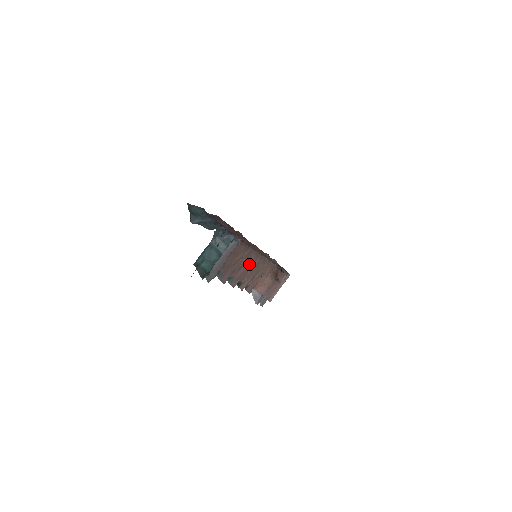
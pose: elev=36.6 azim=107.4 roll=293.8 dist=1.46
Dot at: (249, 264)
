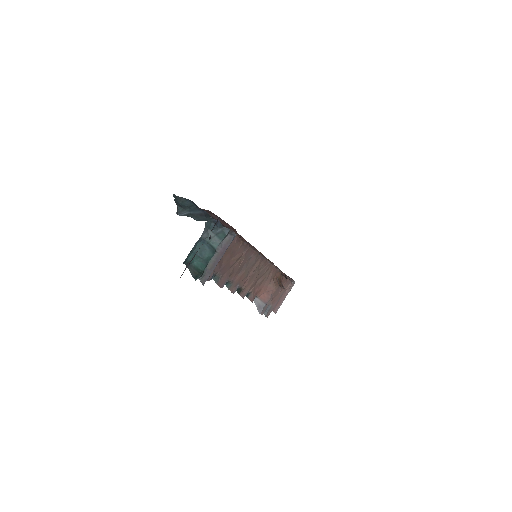
Dot at: (249, 266)
